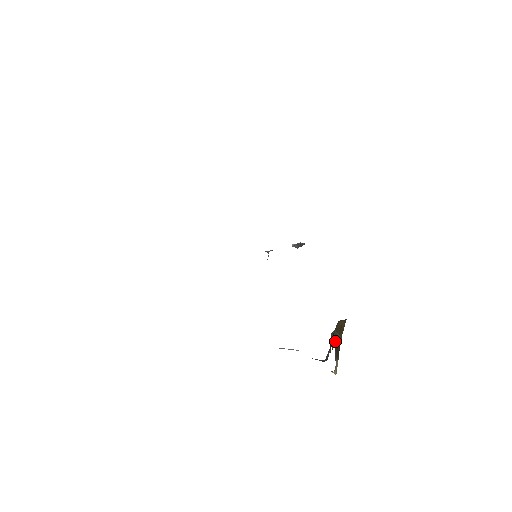
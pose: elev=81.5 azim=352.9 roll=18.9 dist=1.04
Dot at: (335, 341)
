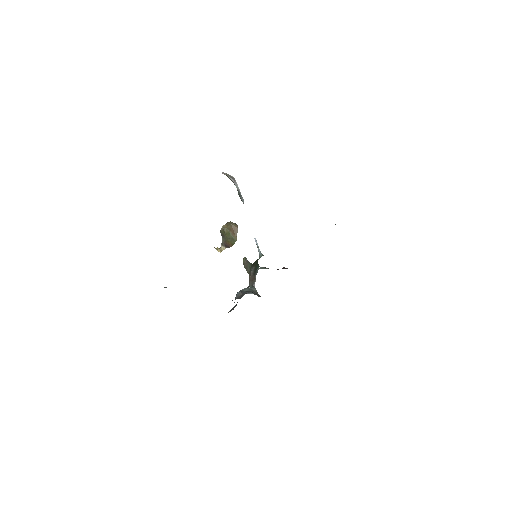
Dot at: (227, 237)
